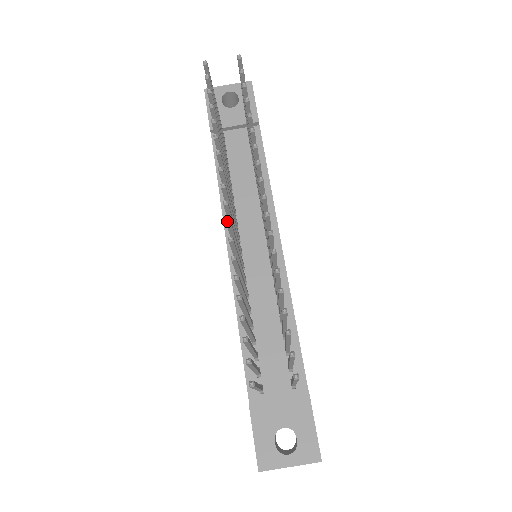
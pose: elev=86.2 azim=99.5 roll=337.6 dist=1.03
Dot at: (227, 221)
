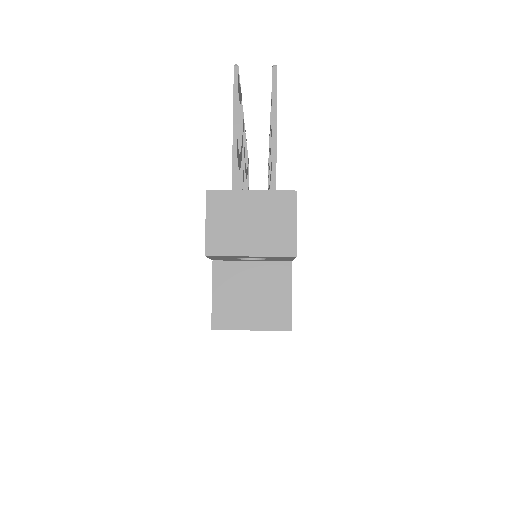
Dot at: occluded
